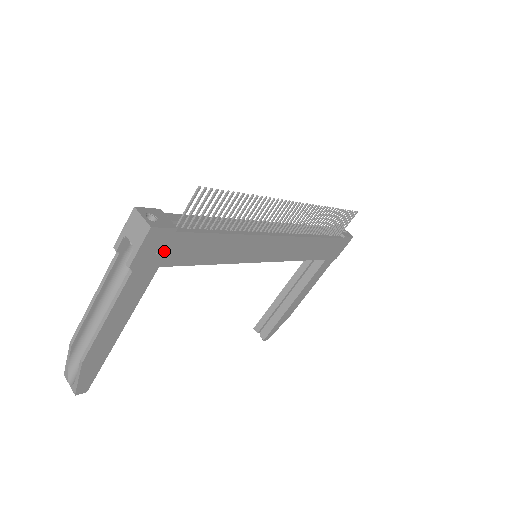
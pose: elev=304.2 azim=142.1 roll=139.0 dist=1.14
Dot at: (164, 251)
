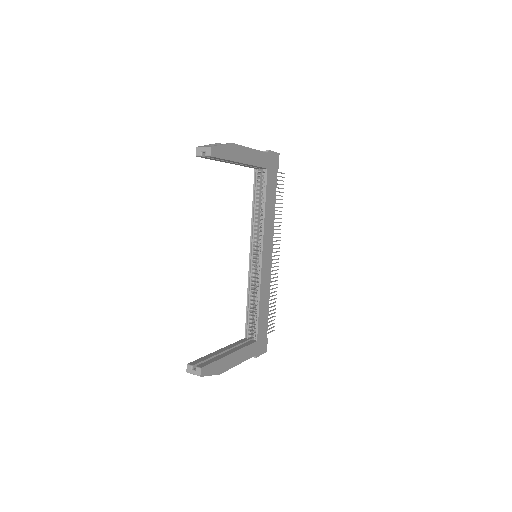
Dot at: (272, 167)
